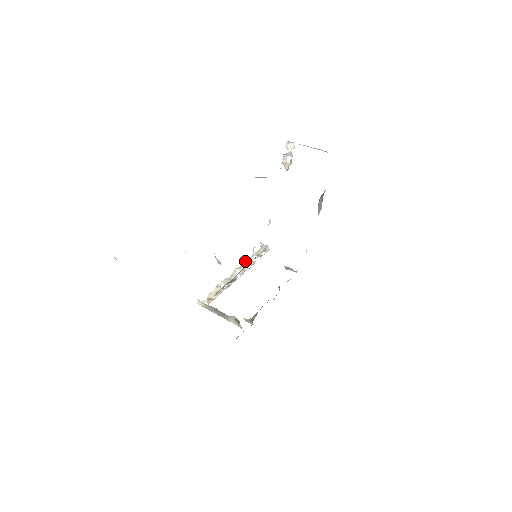
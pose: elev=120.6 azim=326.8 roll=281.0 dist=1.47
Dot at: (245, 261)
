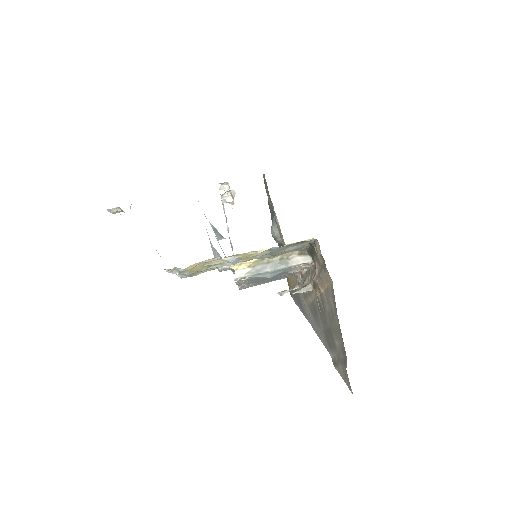
Dot at: occluded
